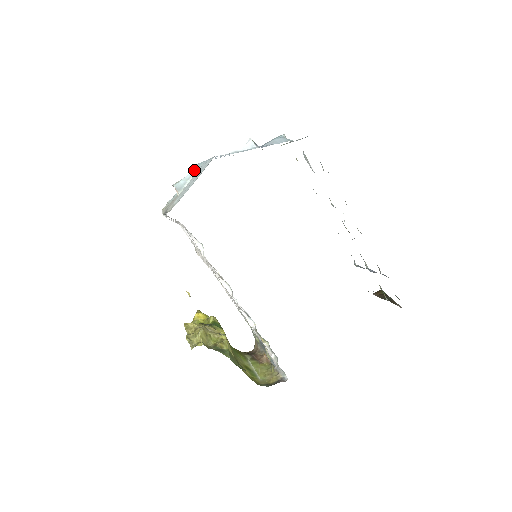
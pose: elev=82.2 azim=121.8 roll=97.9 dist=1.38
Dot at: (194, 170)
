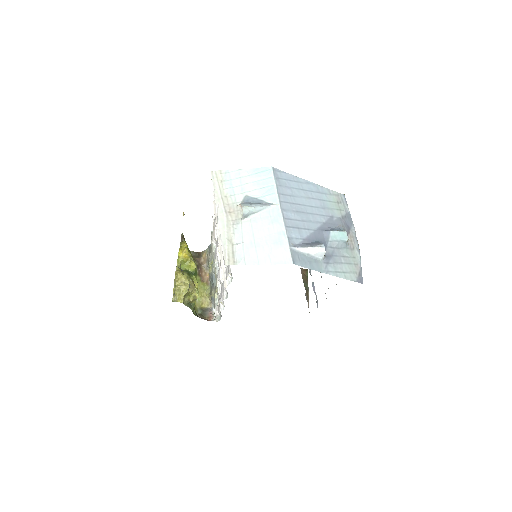
Dot at: (266, 184)
